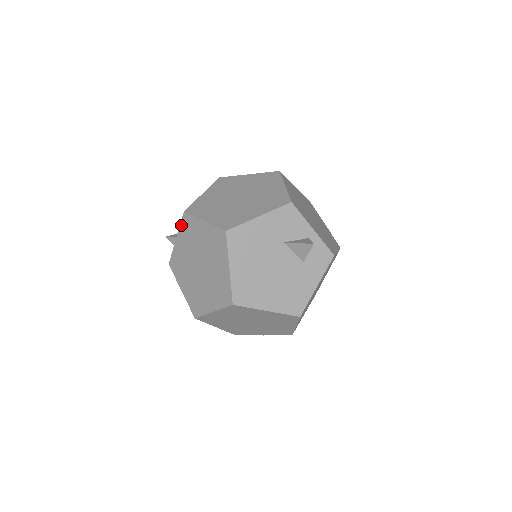
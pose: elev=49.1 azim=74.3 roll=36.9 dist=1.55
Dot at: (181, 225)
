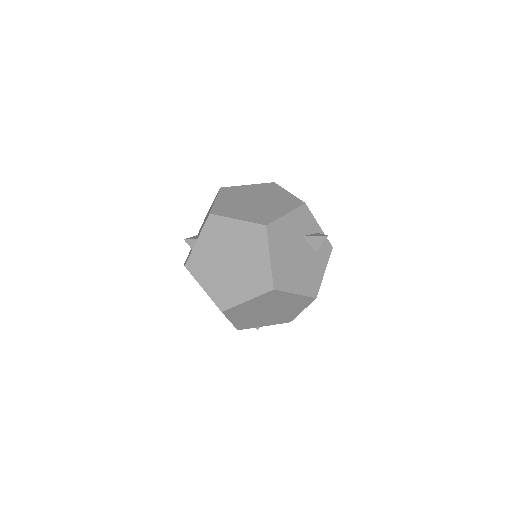
Dot at: (205, 226)
